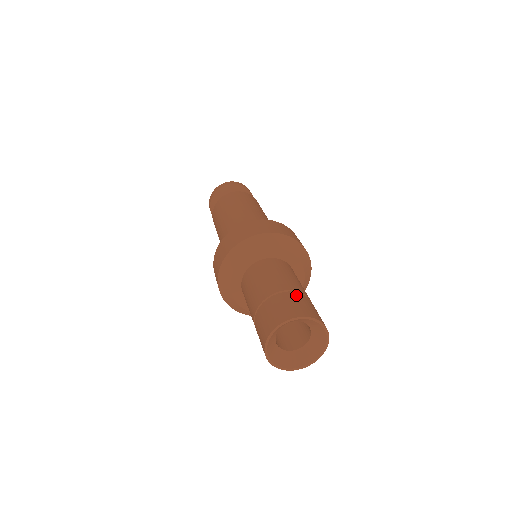
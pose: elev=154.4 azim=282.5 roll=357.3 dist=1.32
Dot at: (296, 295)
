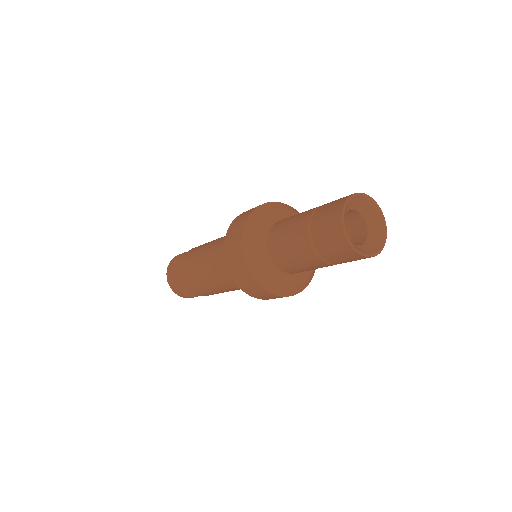
Dot at: (319, 210)
